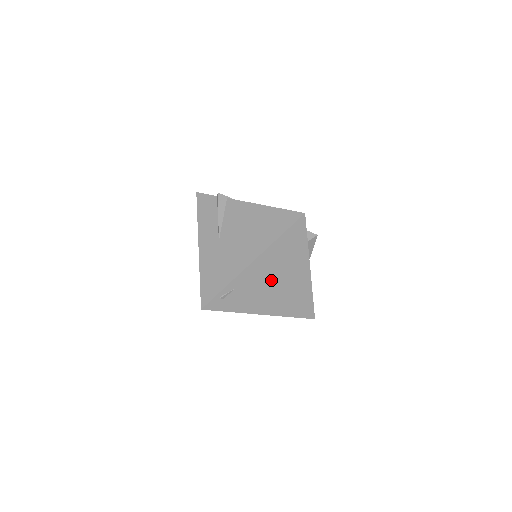
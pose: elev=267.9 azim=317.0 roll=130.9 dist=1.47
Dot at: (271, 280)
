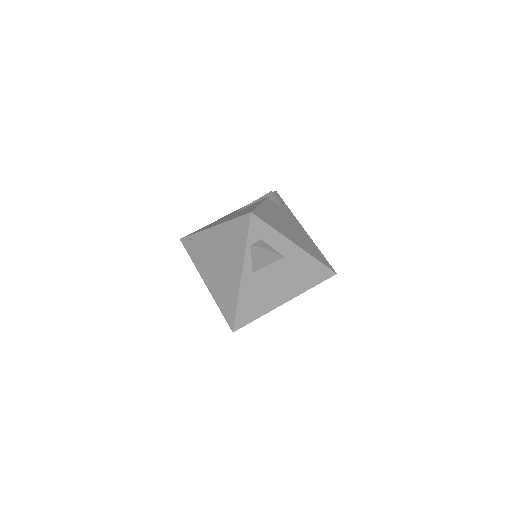
Dot at: (217, 256)
